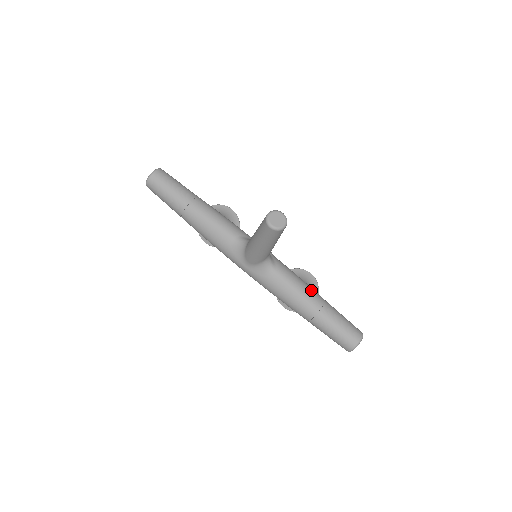
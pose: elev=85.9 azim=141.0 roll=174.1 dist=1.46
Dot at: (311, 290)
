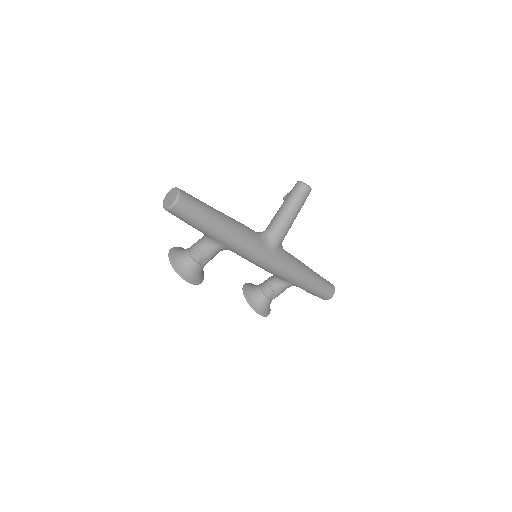
Dot at: occluded
